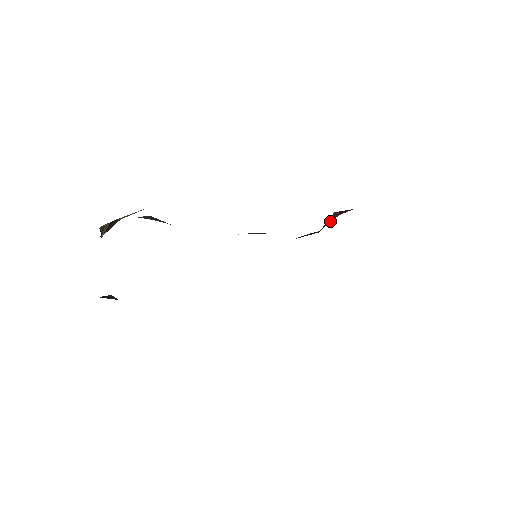
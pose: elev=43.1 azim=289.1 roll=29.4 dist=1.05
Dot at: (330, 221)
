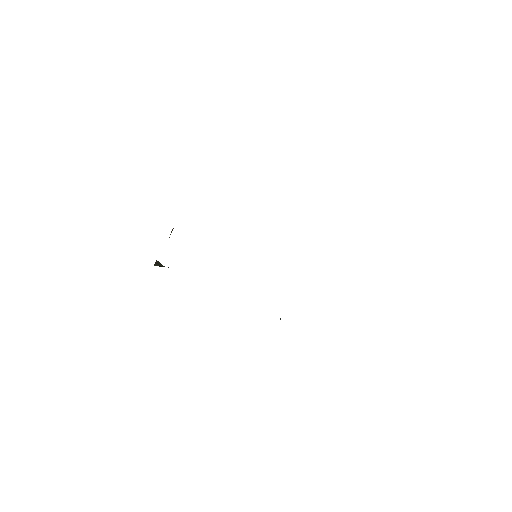
Dot at: occluded
